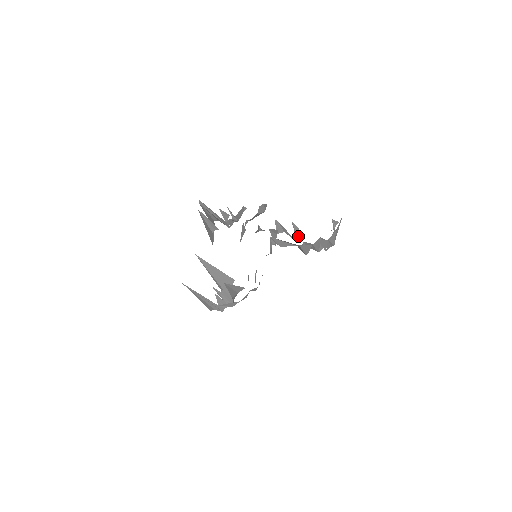
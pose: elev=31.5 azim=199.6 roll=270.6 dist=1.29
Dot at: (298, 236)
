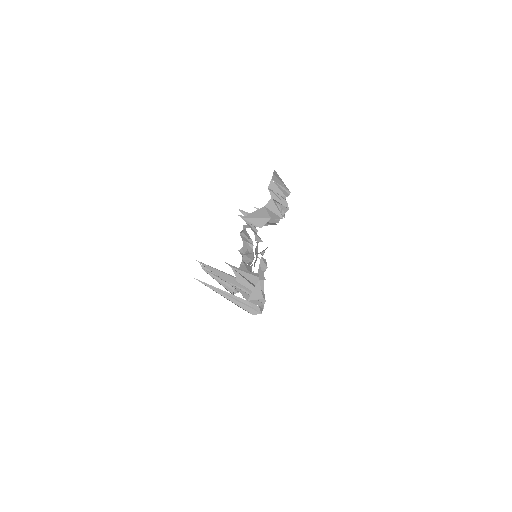
Dot at: occluded
